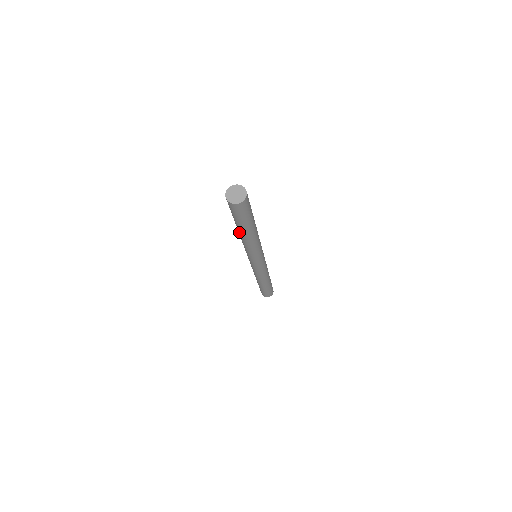
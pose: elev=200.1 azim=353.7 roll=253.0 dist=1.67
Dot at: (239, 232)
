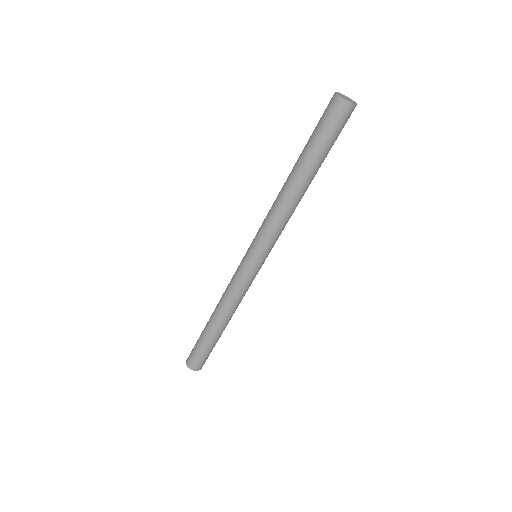
Dot at: (292, 171)
